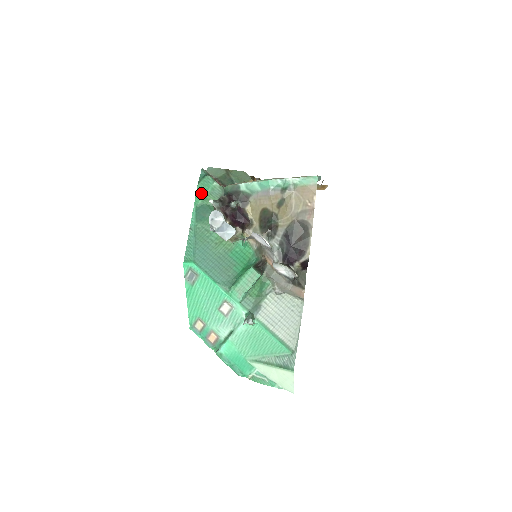
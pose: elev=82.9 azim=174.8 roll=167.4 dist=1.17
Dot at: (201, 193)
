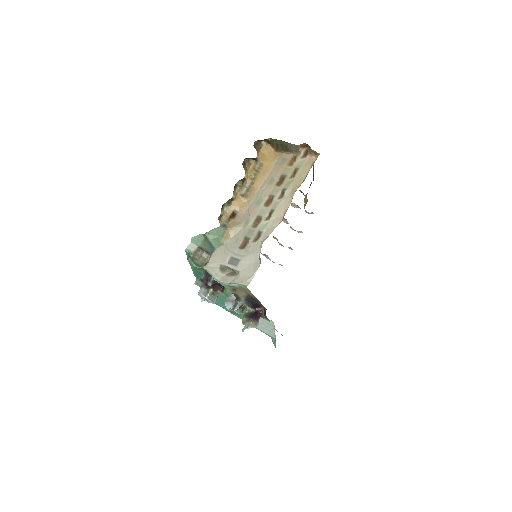
Dot at: (192, 266)
